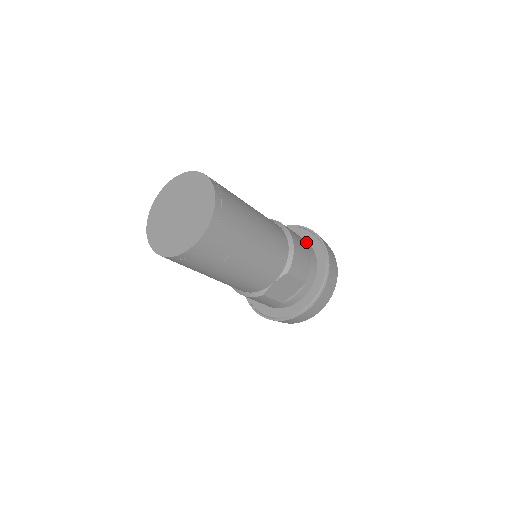
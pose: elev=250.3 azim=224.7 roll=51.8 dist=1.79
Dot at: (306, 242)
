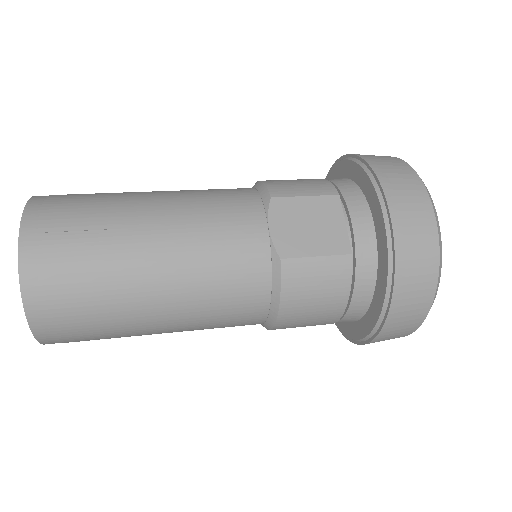
Dot at: occluded
